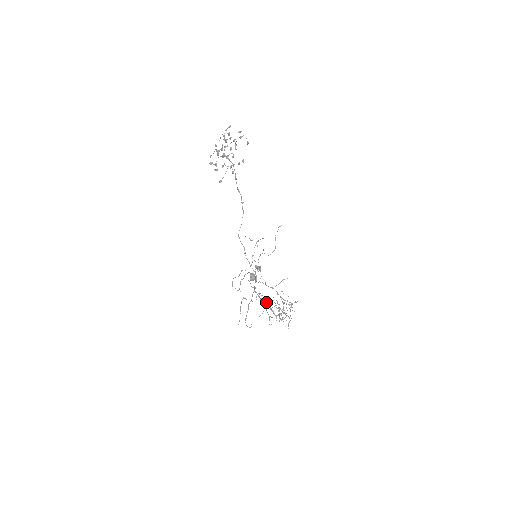
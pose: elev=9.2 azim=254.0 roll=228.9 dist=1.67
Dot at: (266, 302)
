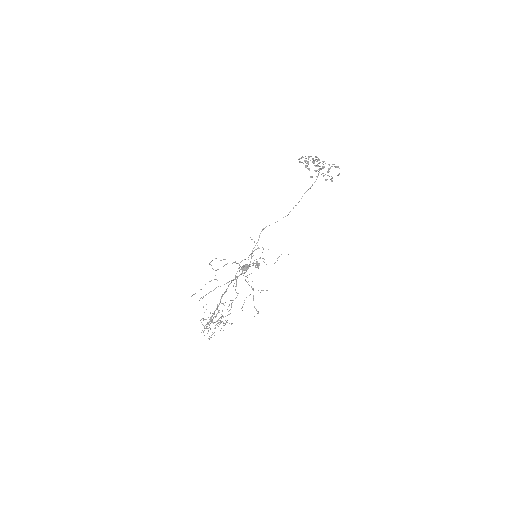
Dot at: occluded
